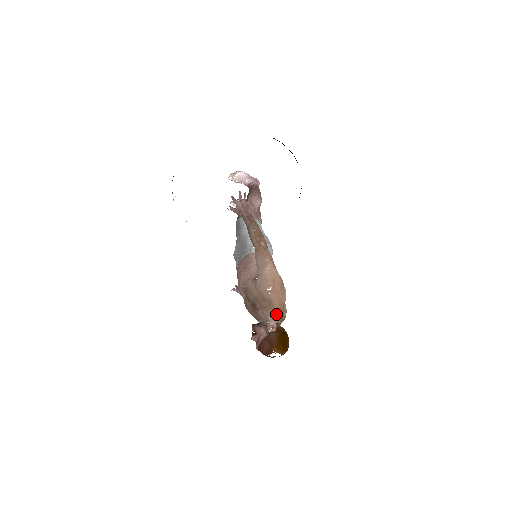
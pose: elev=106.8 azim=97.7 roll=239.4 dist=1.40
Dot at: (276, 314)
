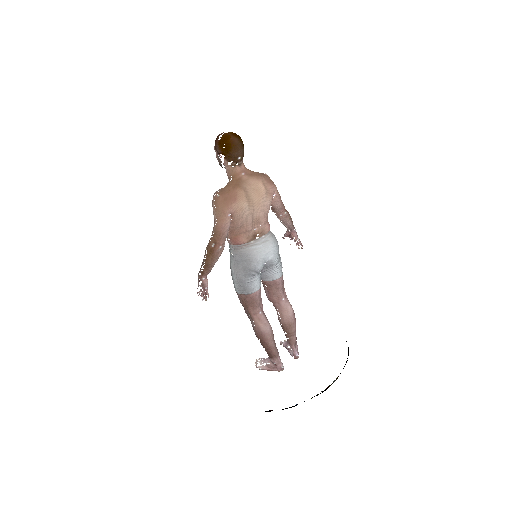
Dot at: (247, 169)
